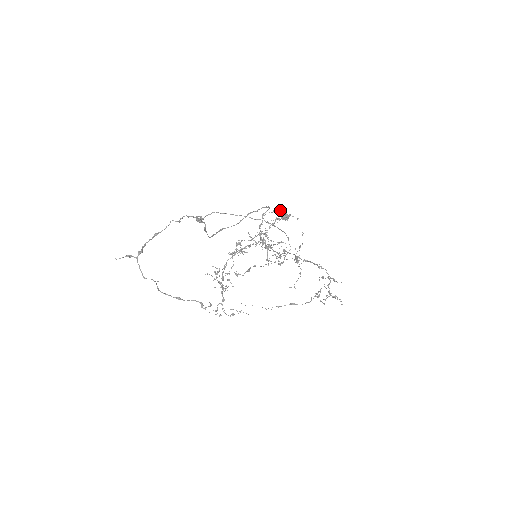
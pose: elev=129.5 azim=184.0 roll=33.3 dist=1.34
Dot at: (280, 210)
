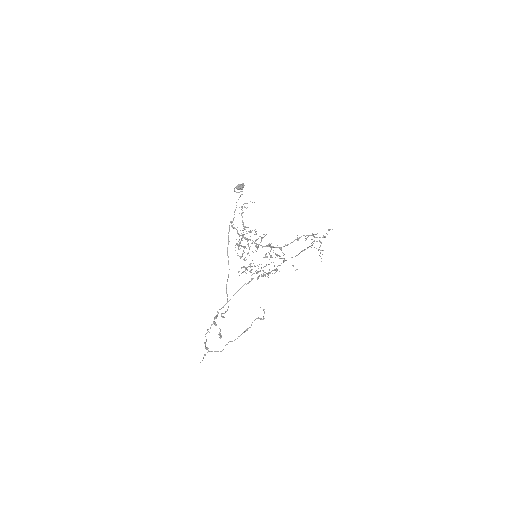
Dot at: (234, 189)
